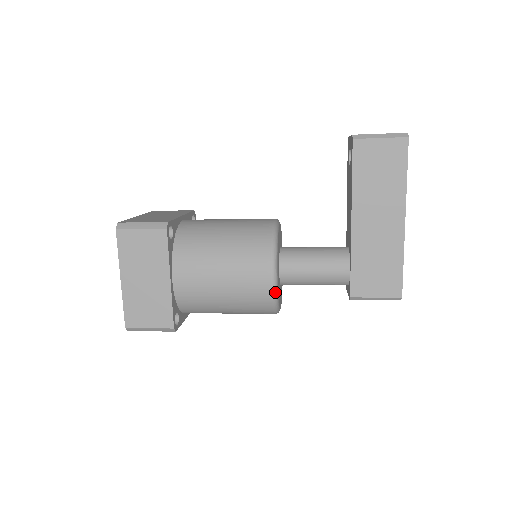
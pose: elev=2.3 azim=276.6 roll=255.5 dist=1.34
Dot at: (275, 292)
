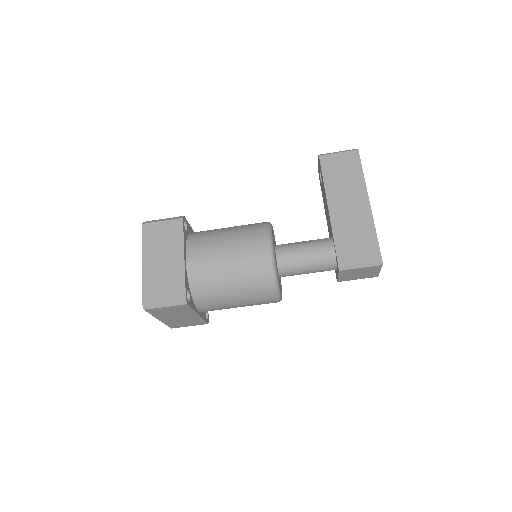
Dot at: (273, 259)
